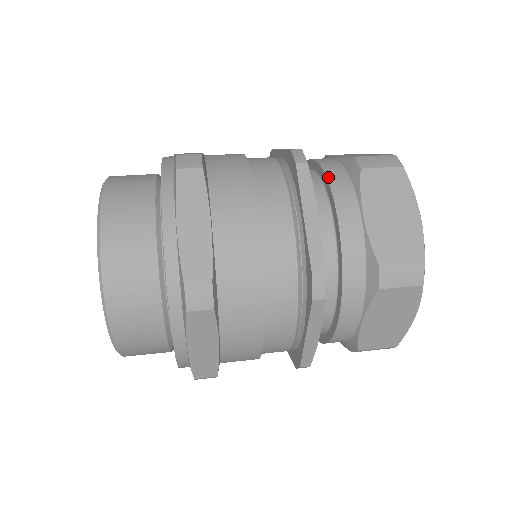
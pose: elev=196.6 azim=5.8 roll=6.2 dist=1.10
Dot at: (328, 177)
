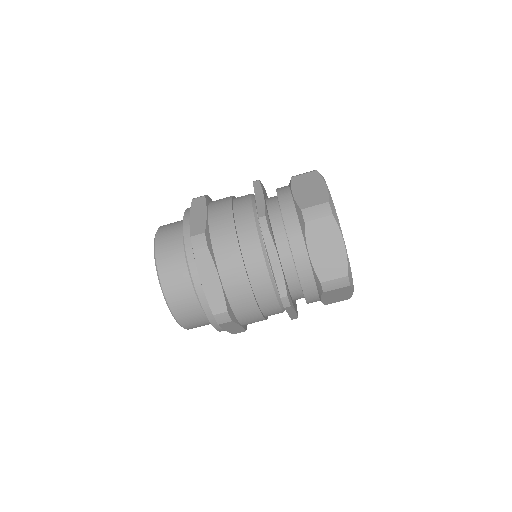
Dot at: occluded
